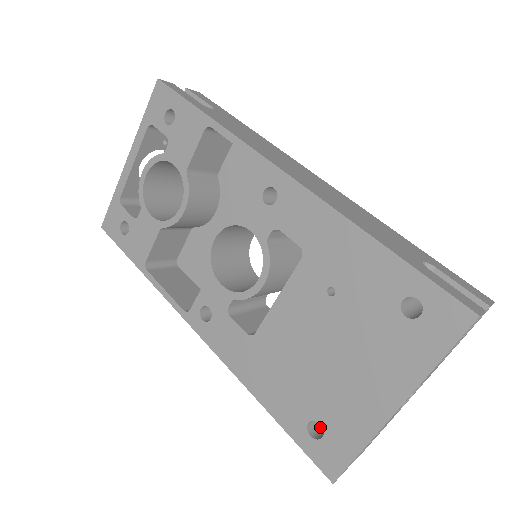
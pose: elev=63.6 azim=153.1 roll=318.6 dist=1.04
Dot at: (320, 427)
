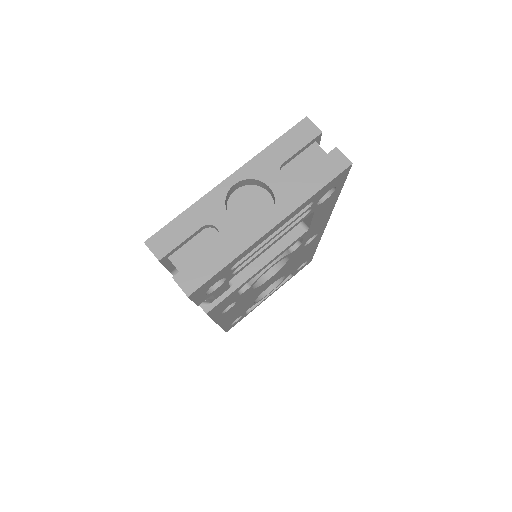
Dot at: occluded
